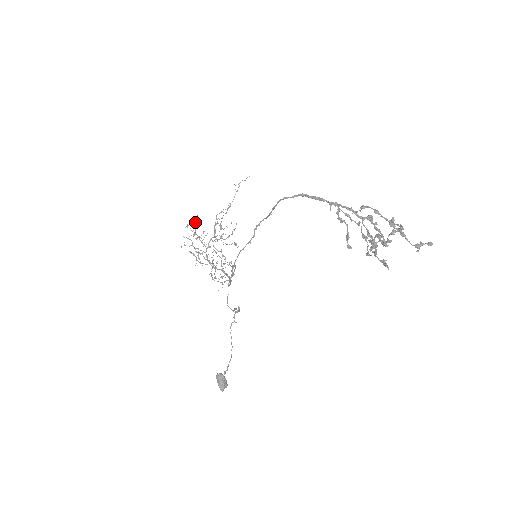
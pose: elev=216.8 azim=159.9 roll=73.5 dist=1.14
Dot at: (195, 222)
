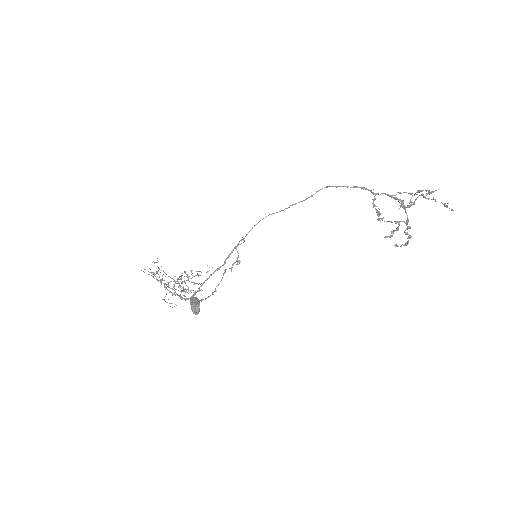
Dot at: occluded
